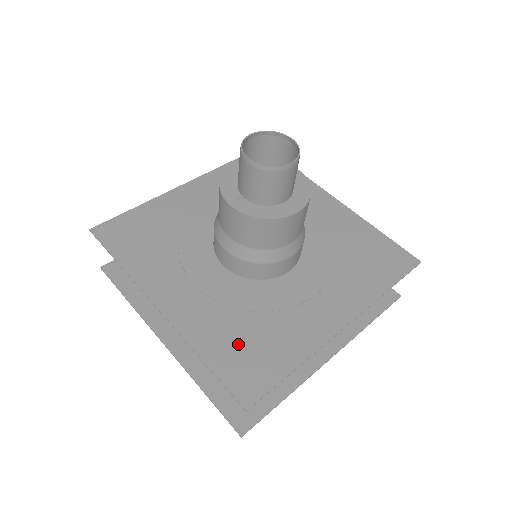
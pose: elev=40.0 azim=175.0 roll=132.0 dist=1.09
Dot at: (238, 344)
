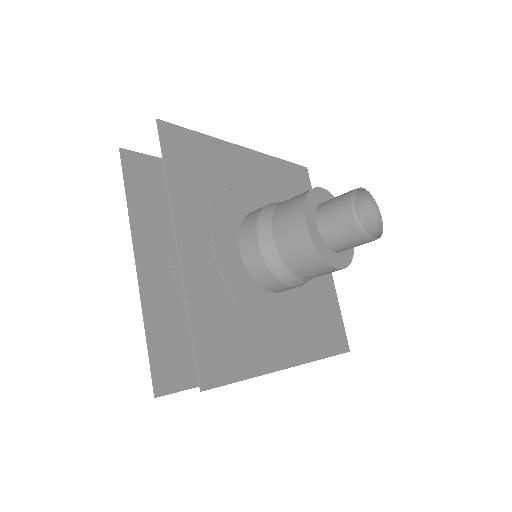
Dot at: (220, 328)
